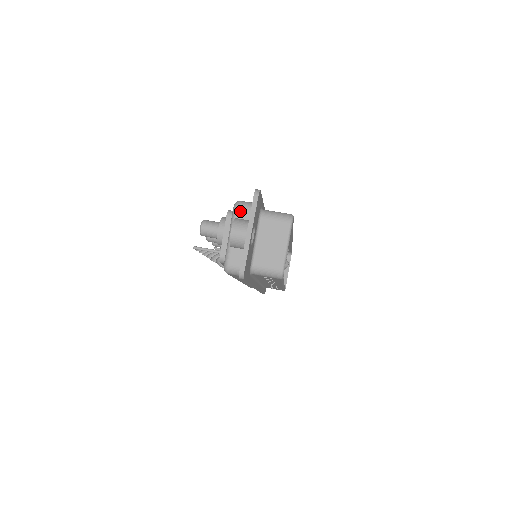
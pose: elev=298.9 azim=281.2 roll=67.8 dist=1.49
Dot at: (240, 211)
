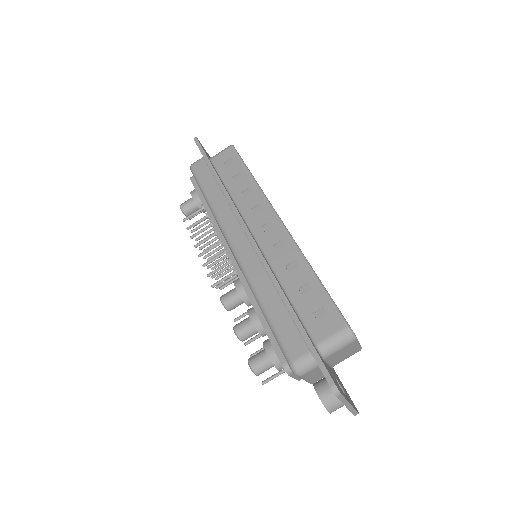
Dot at: (305, 374)
